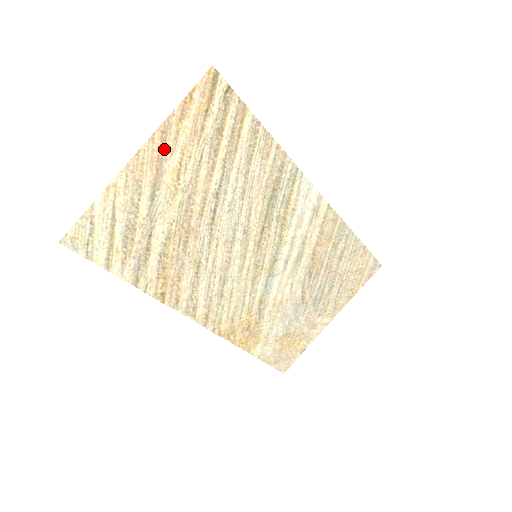
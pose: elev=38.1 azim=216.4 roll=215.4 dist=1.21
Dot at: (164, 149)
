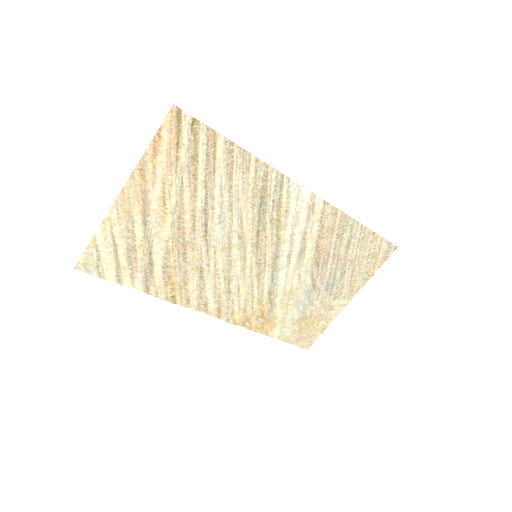
Dot at: (145, 183)
